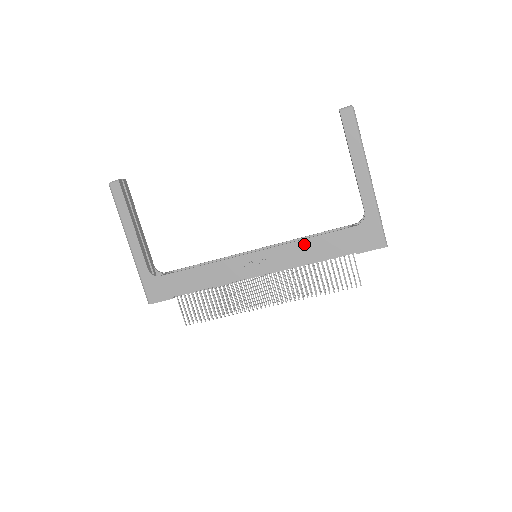
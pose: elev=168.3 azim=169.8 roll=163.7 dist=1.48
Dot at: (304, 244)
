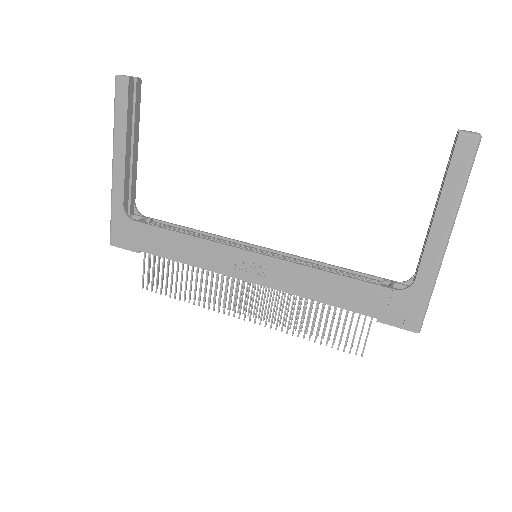
Dot at: (319, 276)
